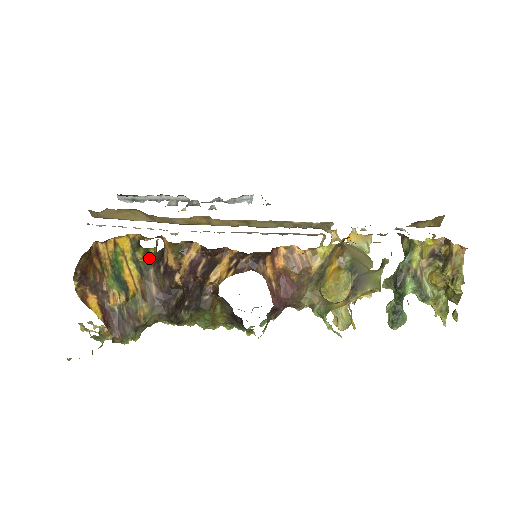
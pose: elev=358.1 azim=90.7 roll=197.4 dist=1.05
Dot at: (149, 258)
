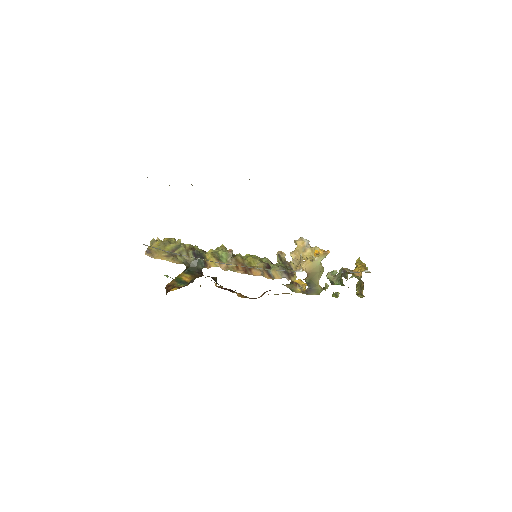
Dot at: (194, 270)
